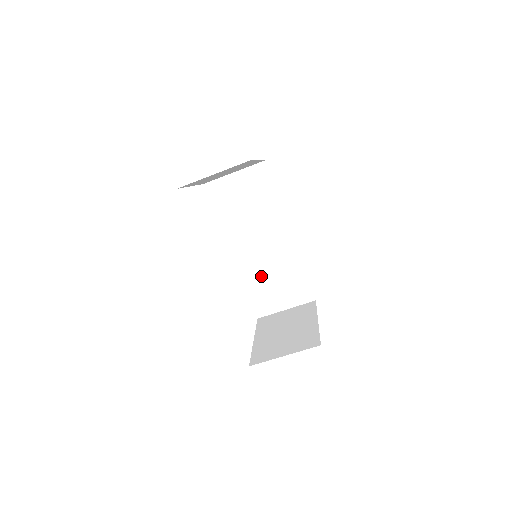
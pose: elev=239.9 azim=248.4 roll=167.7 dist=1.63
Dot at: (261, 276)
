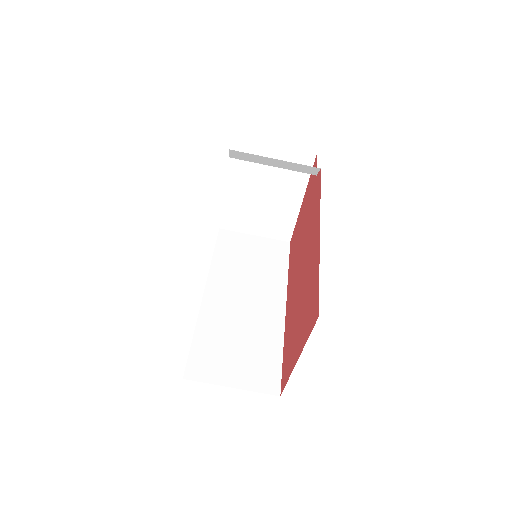
Dot at: (224, 331)
